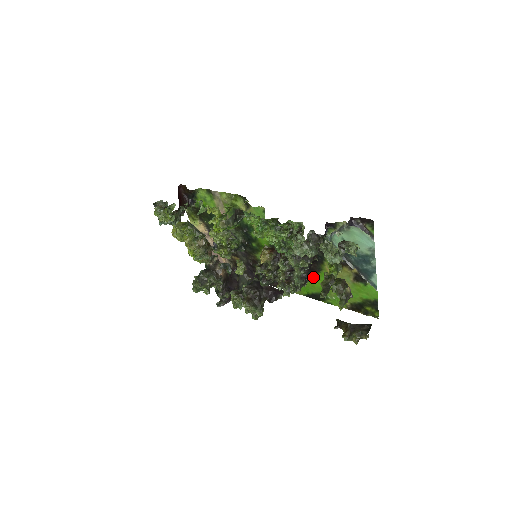
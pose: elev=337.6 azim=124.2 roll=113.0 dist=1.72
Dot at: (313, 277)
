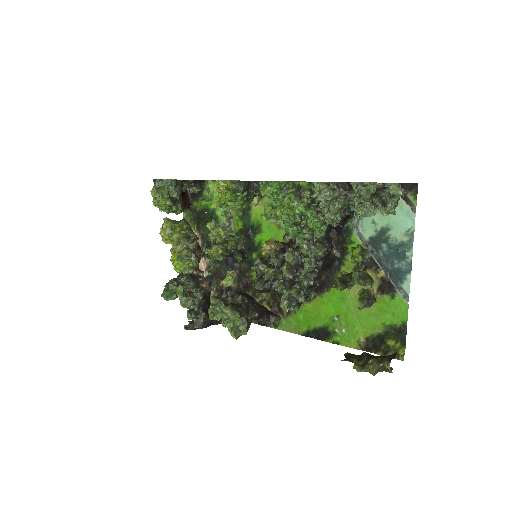
Dot at: (321, 297)
